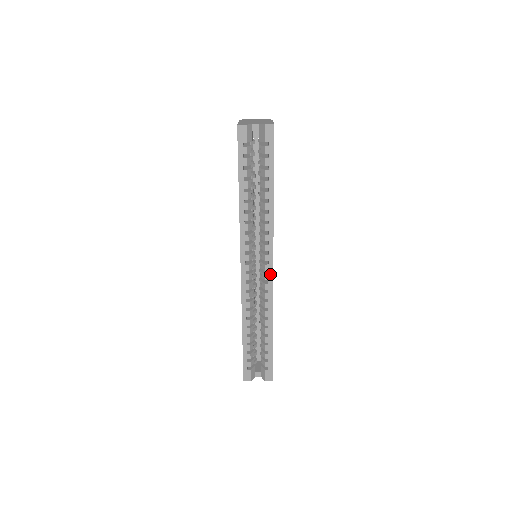
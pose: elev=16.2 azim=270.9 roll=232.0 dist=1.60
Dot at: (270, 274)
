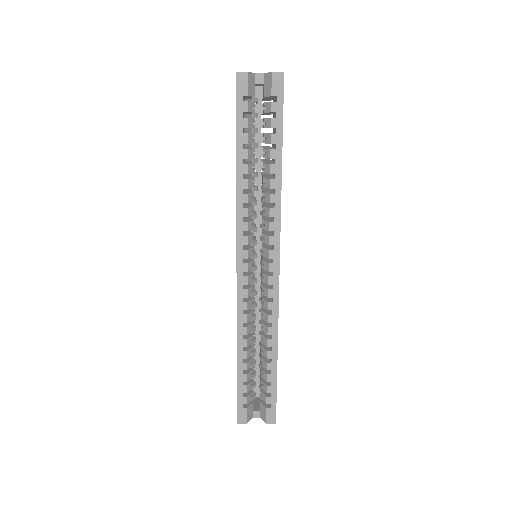
Dot at: (275, 276)
